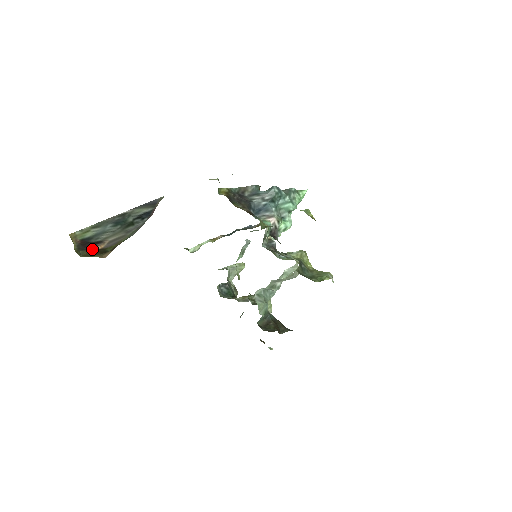
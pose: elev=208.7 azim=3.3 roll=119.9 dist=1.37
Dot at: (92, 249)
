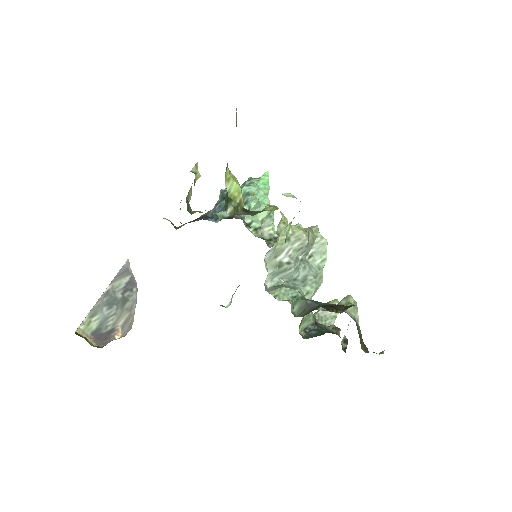
Dot at: occluded
